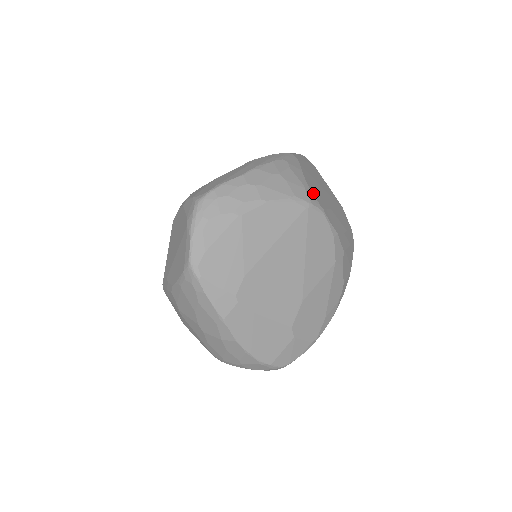
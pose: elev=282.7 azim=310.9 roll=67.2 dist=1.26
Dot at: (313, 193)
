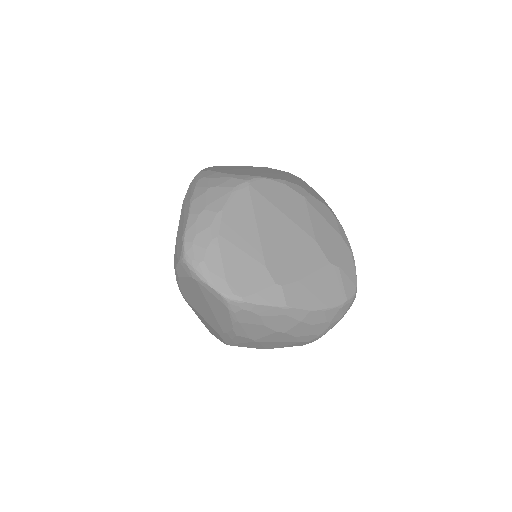
Dot at: (241, 175)
